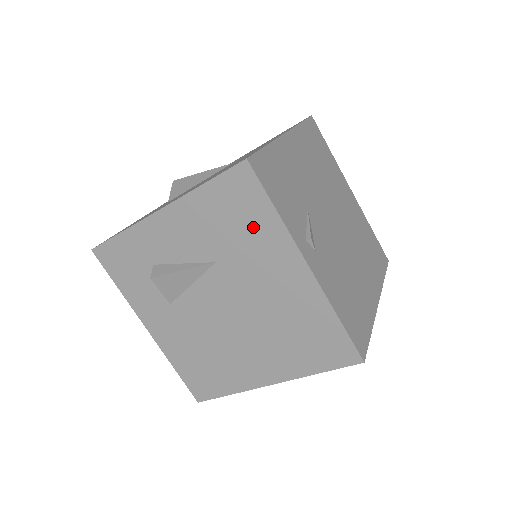
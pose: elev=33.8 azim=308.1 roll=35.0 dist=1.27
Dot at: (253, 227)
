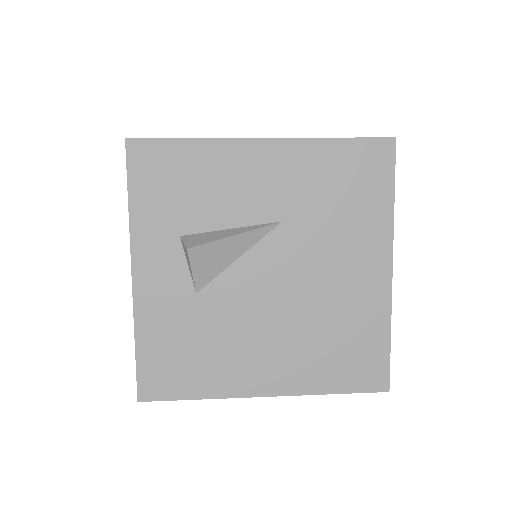
Dot at: occluded
